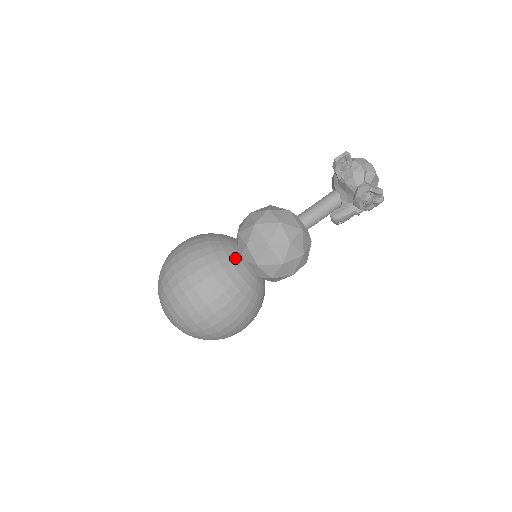
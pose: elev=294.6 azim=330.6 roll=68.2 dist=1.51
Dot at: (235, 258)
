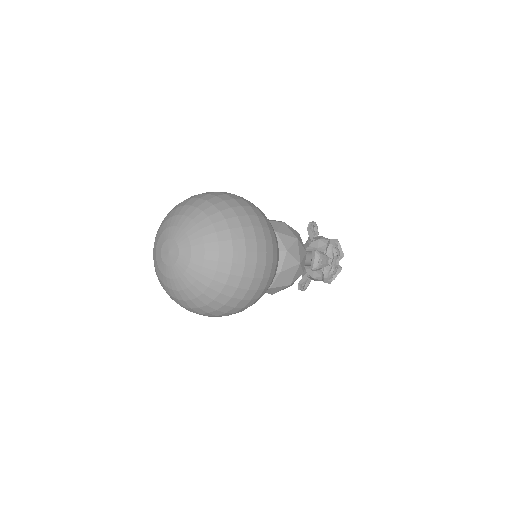
Dot at: occluded
